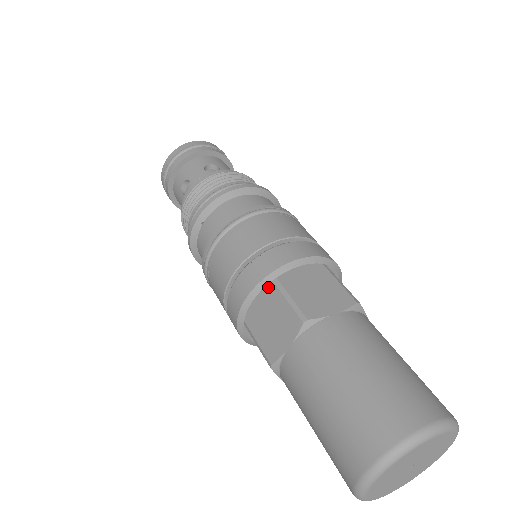
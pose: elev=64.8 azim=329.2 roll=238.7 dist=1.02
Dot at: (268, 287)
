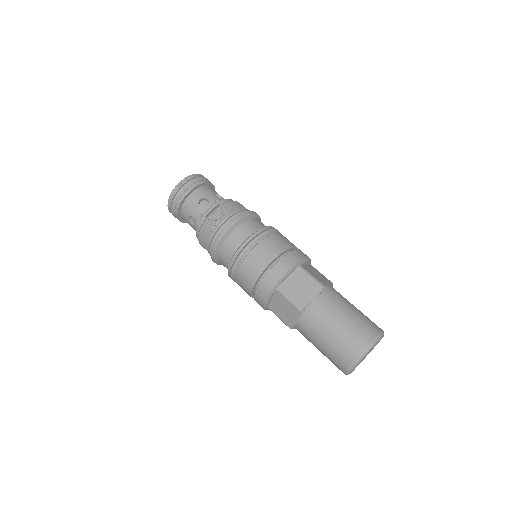
Dot at: (296, 269)
